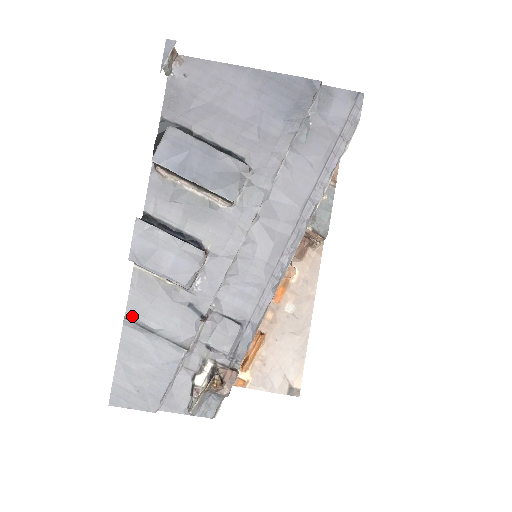
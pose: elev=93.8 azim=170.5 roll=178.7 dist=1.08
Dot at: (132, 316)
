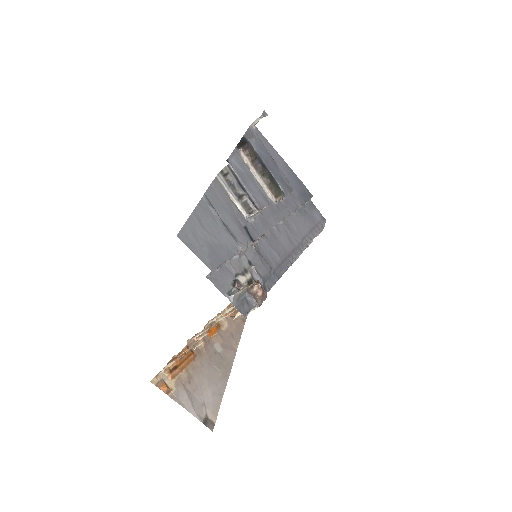
Dot at: (208, 199)
